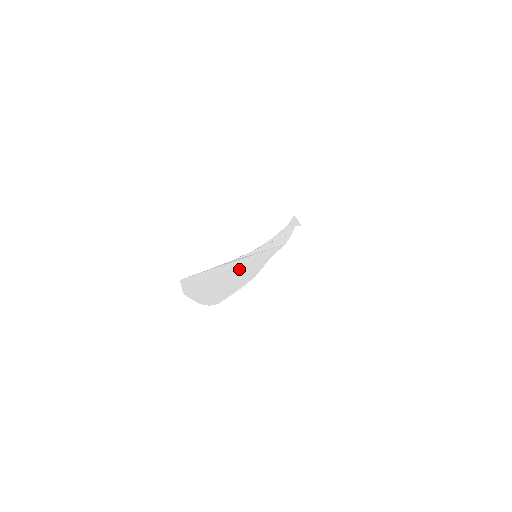
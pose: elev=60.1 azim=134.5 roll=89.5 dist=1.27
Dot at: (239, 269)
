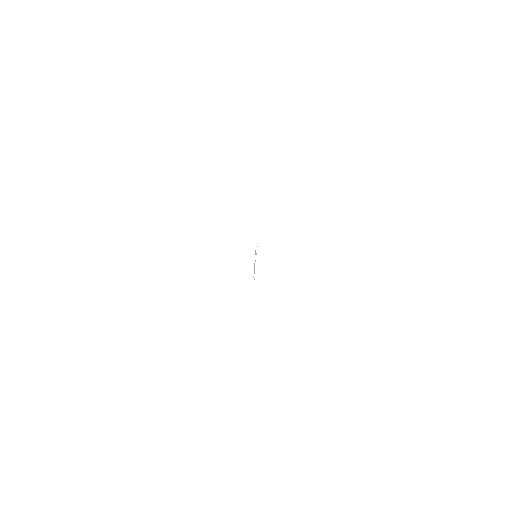
Dot at: occluded
